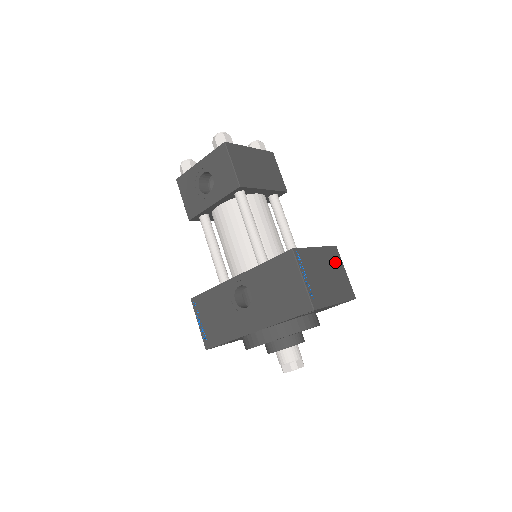
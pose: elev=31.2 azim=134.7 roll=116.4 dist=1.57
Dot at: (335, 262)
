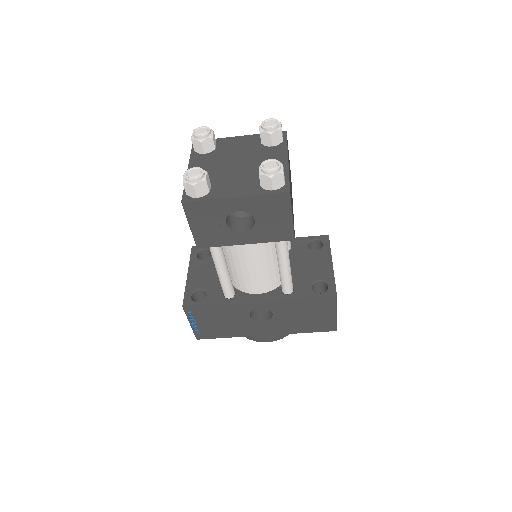
Dot at: occluded
